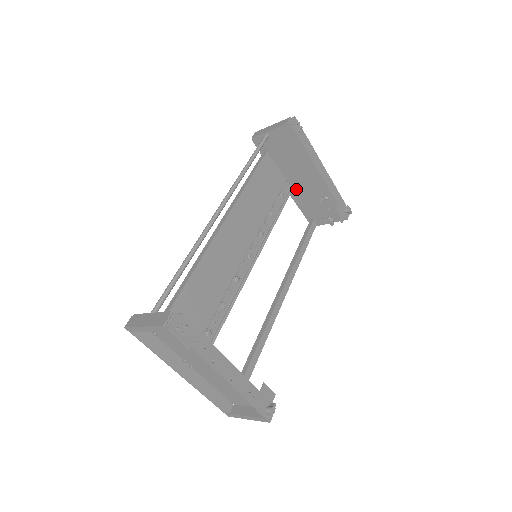
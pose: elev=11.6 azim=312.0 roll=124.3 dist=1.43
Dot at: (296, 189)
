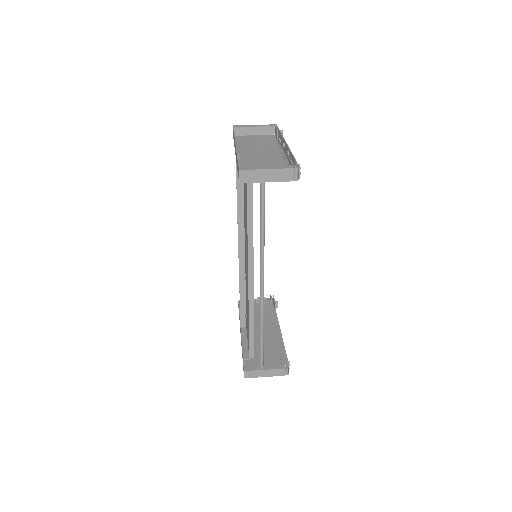
Dot at: (247, 153)
